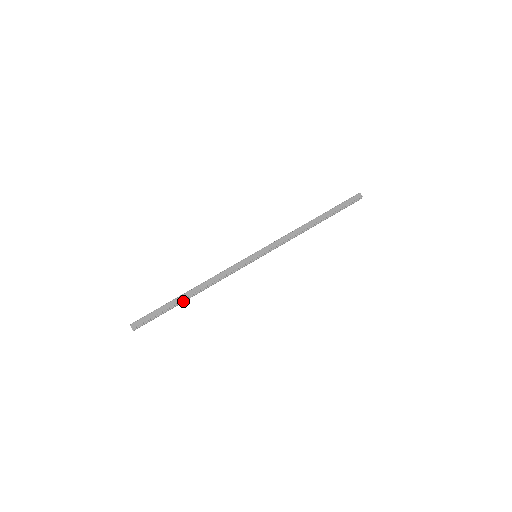
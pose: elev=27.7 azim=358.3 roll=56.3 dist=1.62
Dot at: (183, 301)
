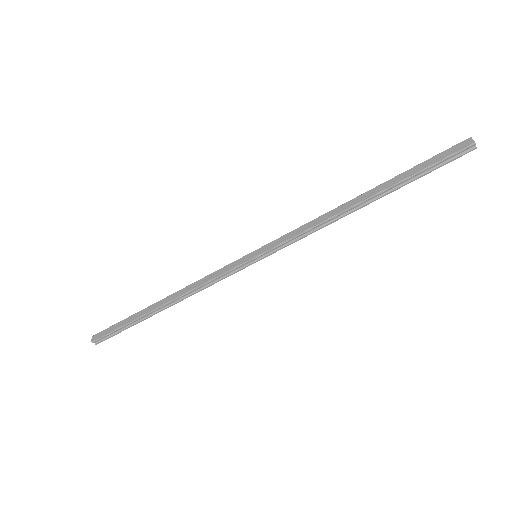
Dot at: (152, 314)
